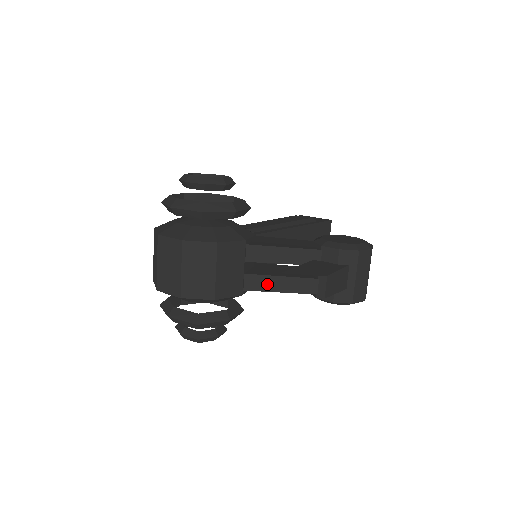
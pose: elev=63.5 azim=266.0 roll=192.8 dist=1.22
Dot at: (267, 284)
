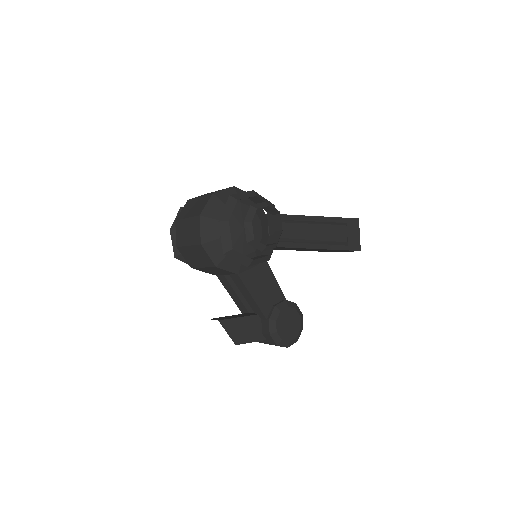
Dot at: (228, 288)
